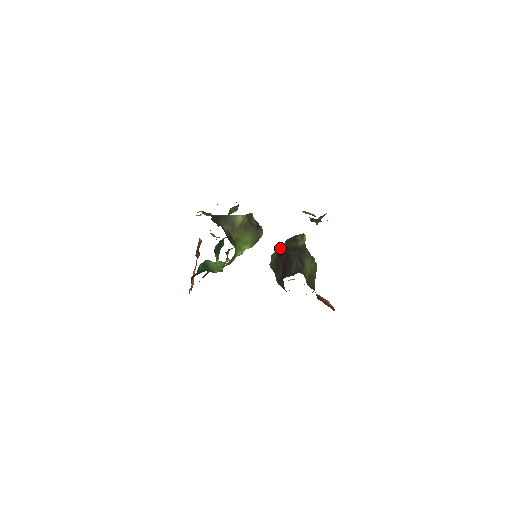
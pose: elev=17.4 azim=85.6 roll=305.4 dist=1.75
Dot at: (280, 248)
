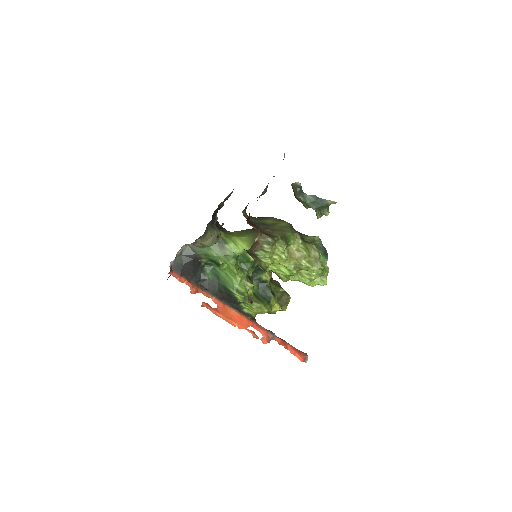
Dot at: occluded
